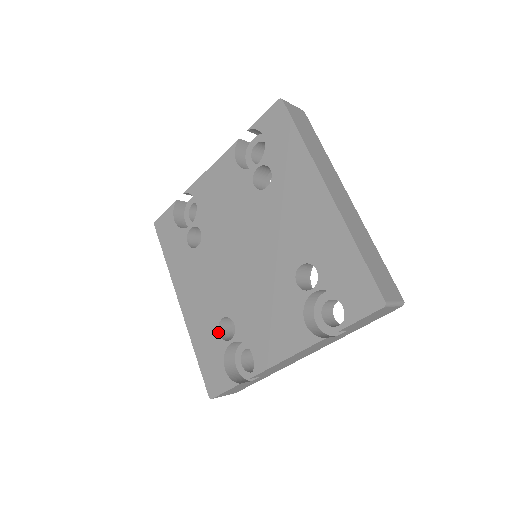
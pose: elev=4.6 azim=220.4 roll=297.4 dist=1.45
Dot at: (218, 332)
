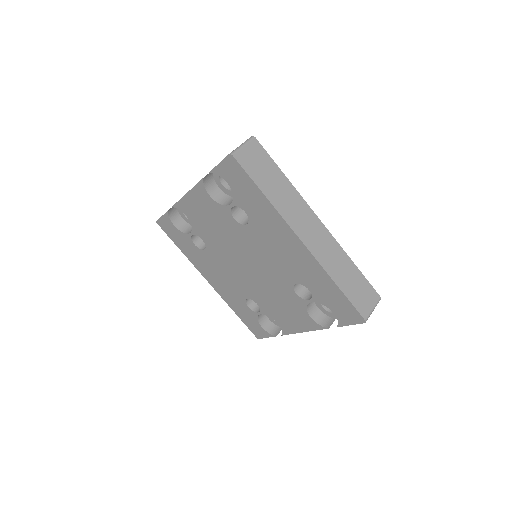
Dot at: (247, 306)
